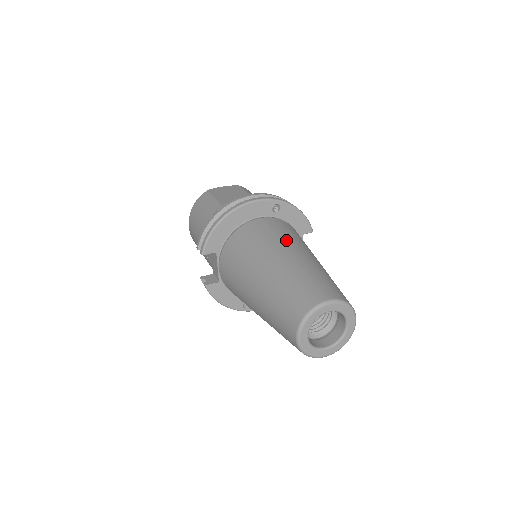
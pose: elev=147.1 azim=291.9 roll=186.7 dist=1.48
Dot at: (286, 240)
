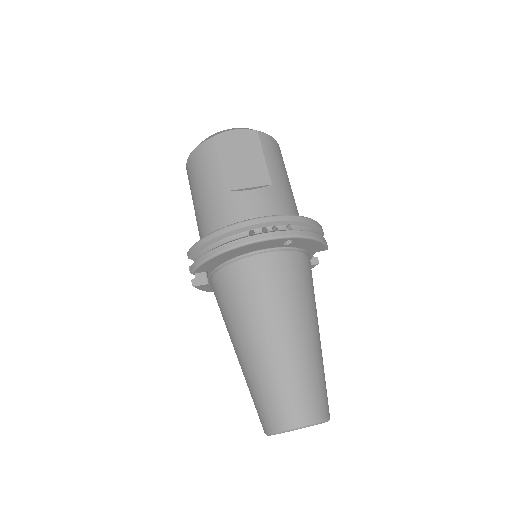
Dot at: (287, 306)
